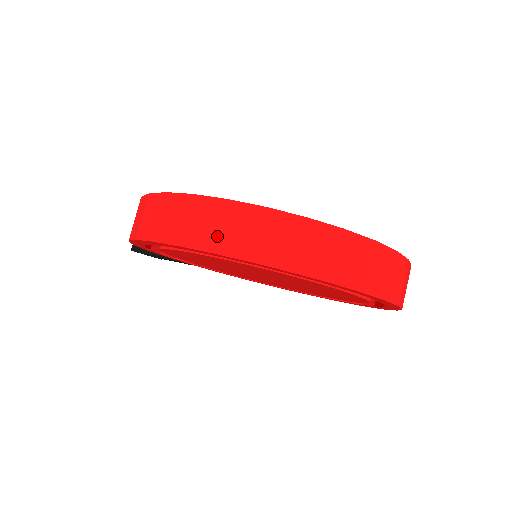
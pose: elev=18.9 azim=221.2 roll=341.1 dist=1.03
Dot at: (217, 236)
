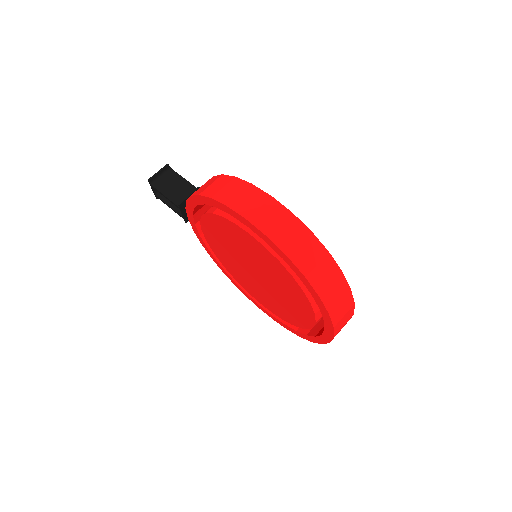
Dot at: (295, 248)
